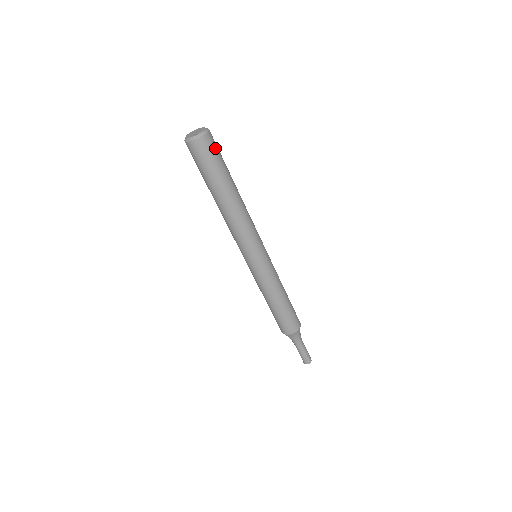
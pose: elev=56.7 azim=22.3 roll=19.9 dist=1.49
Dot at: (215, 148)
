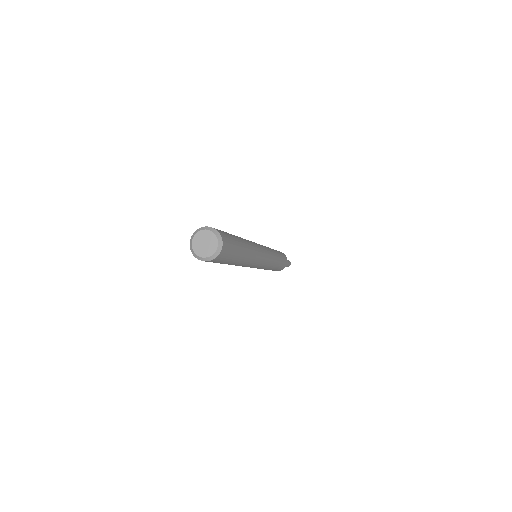
Dot at: (224, 258)
